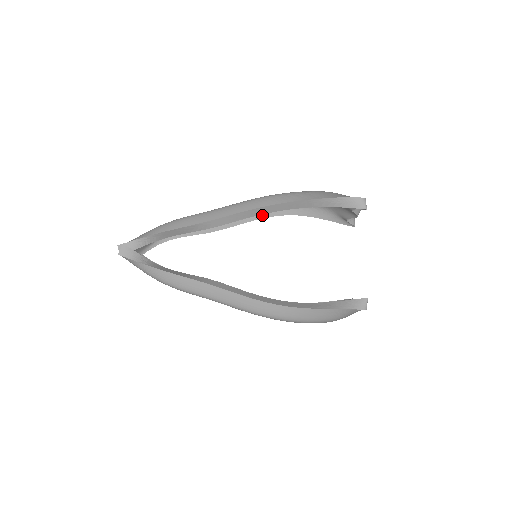
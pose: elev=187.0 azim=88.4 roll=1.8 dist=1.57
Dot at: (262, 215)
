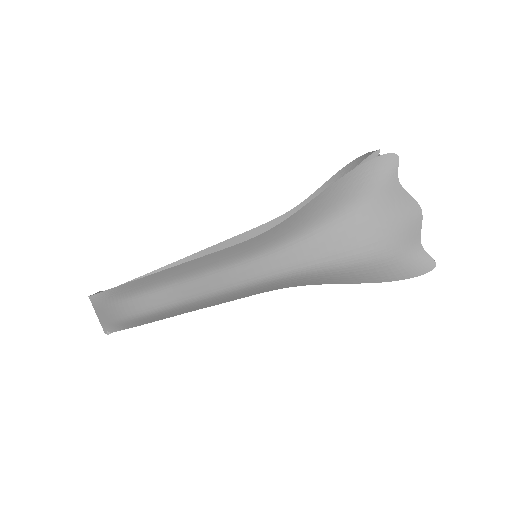
Dot at: occluded
